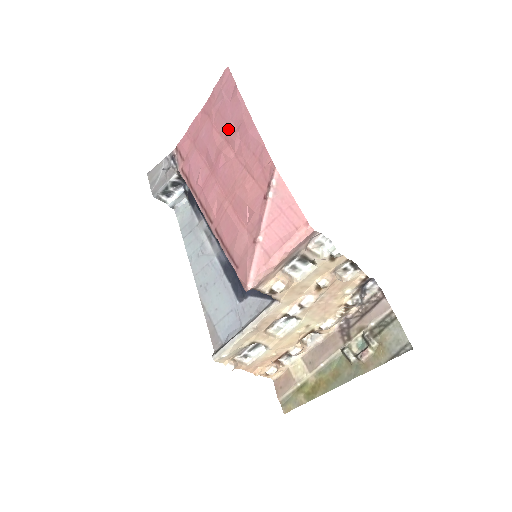
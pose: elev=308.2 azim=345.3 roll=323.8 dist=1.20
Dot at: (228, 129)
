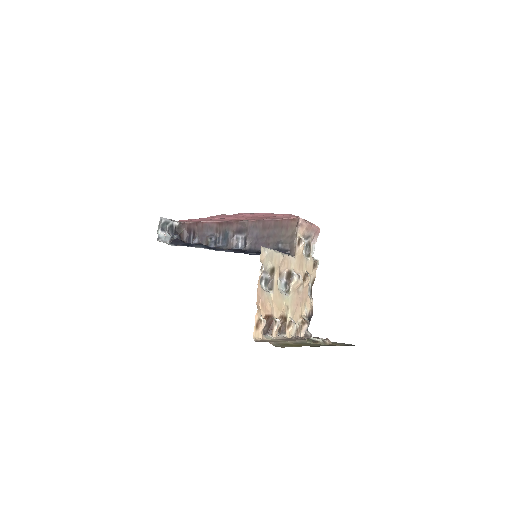
Dot at: occluded
